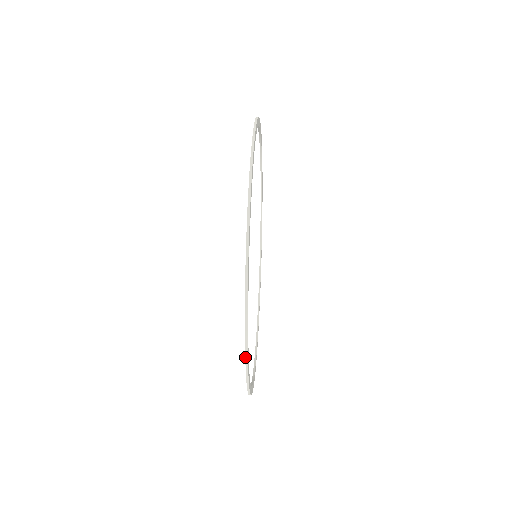
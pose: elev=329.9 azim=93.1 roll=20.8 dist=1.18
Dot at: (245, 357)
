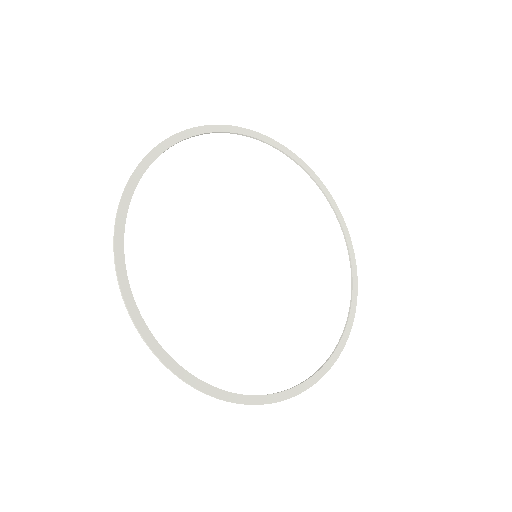
Dot at: (137, 167)
